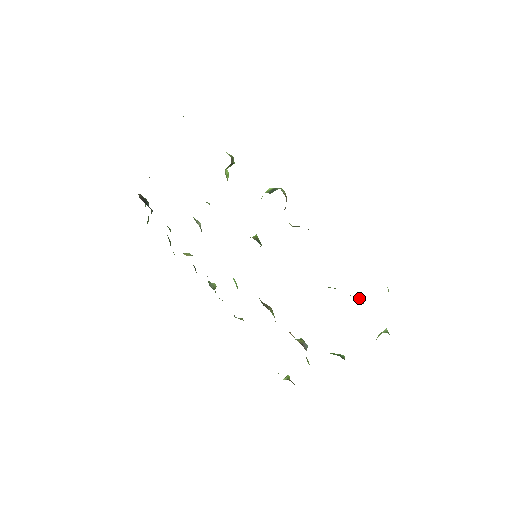
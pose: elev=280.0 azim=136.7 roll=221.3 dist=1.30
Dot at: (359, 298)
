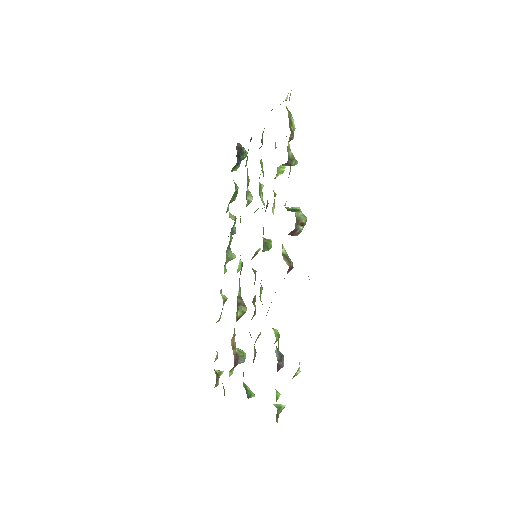
Dot at: (278, 358)
